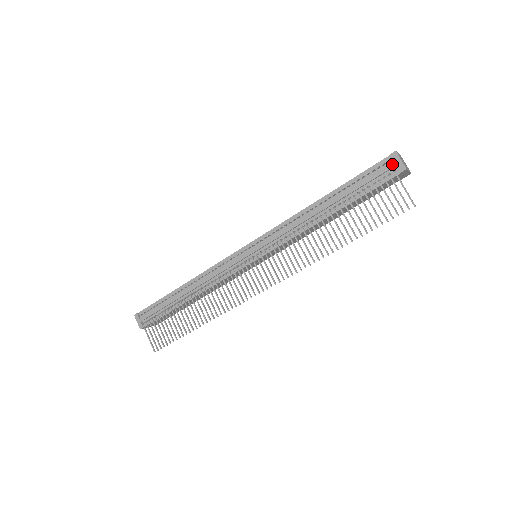
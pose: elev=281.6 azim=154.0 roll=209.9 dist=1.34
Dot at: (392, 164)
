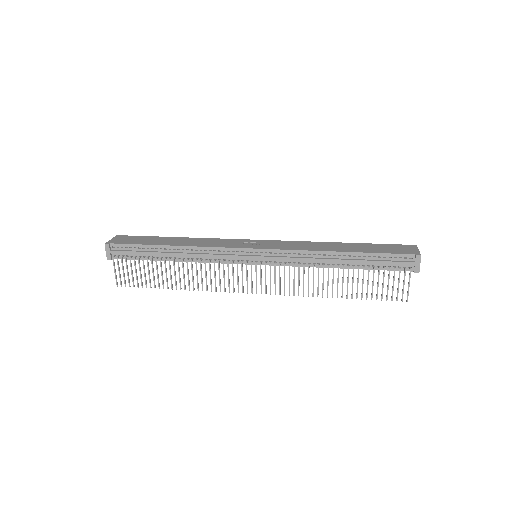
Dot at: (412, 263)
